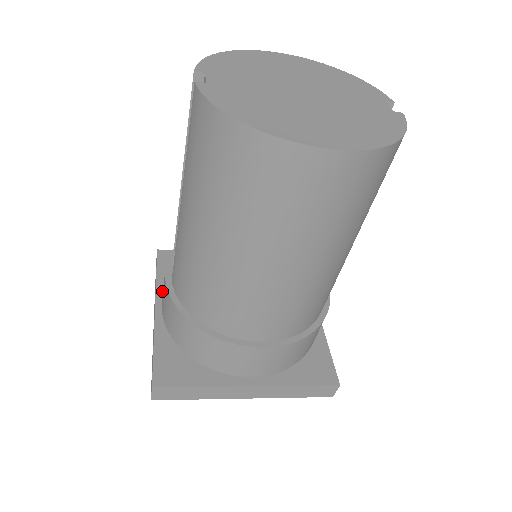
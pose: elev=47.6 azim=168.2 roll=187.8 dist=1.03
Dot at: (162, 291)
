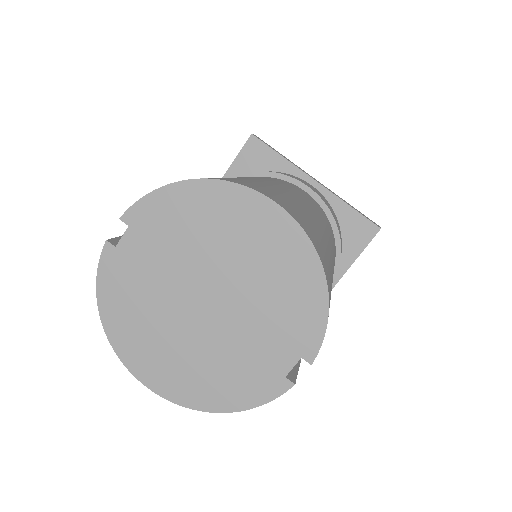
Dot at: occluded
